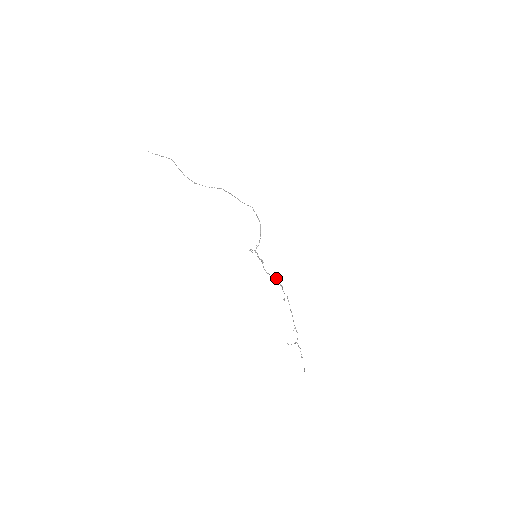
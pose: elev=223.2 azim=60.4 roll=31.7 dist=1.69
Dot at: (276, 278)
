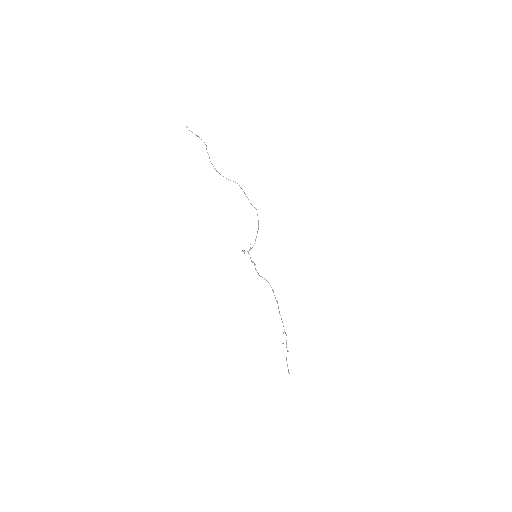
Dot at: occluded
